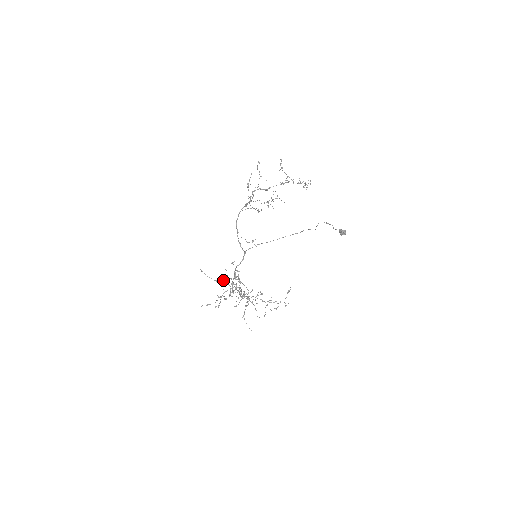
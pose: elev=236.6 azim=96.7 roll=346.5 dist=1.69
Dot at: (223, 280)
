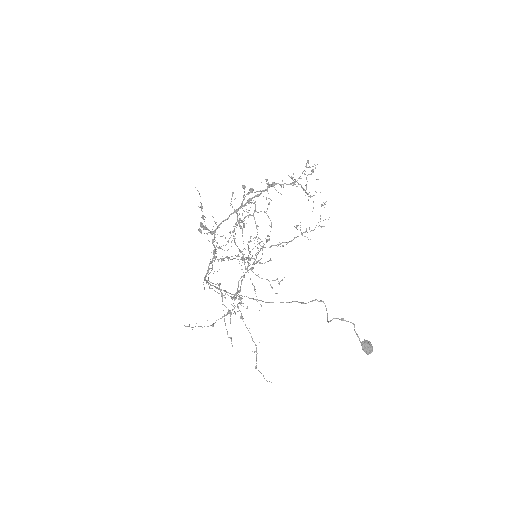
Dot at: occluded
